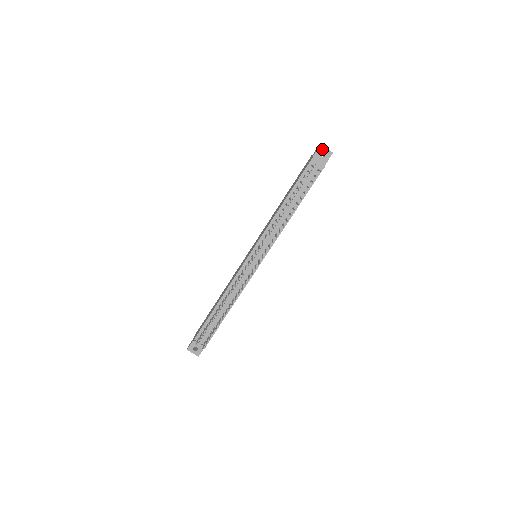
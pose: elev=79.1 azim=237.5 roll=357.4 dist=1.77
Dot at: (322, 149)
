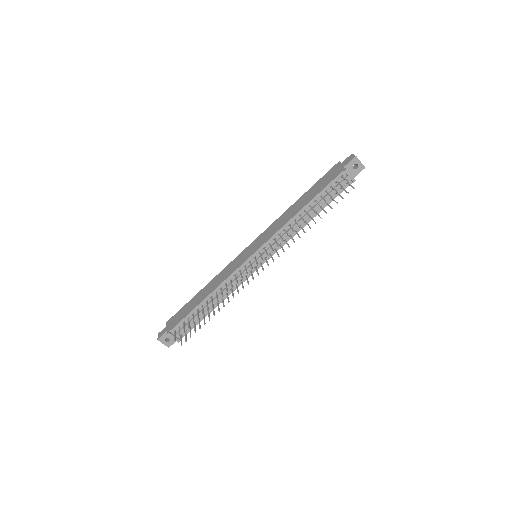
Dot at: (356, 161)
